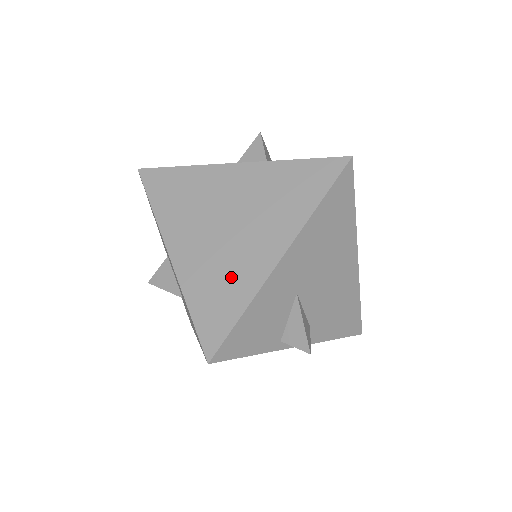
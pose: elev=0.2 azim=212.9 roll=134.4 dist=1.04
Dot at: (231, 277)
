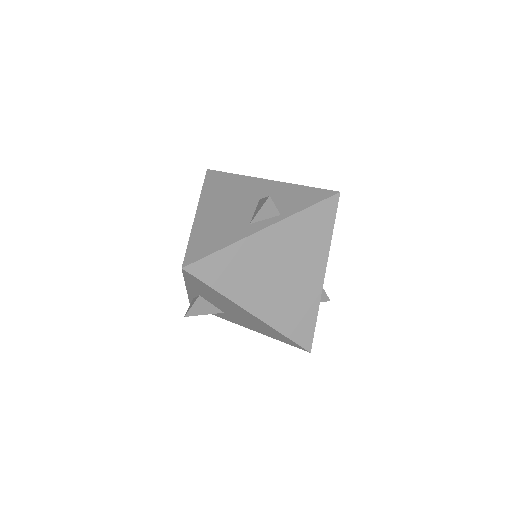
Dot at: (300, 304)
